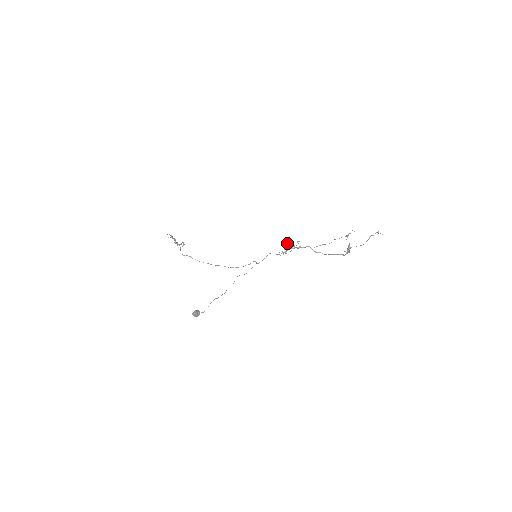
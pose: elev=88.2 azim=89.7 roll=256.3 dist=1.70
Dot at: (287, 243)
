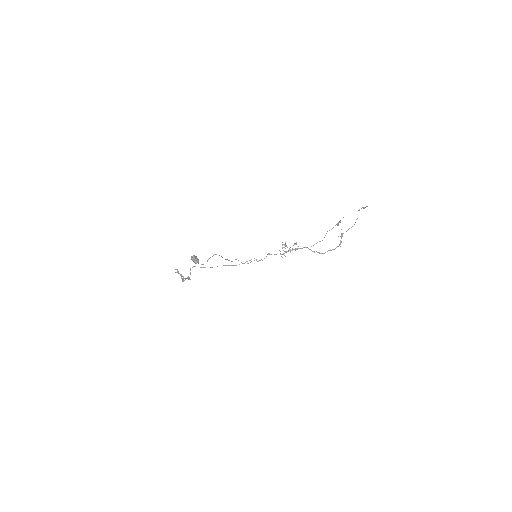
Dot at: (285, 244)
